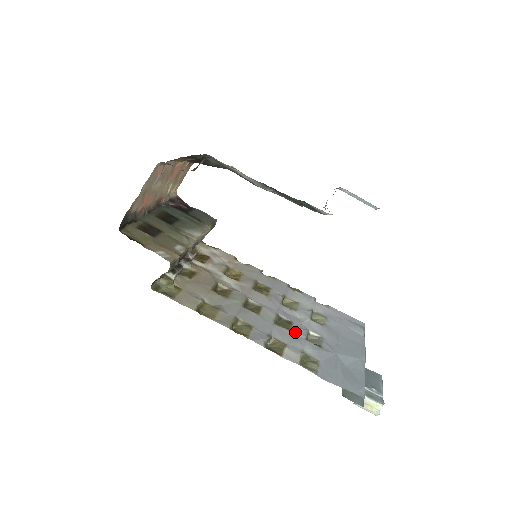
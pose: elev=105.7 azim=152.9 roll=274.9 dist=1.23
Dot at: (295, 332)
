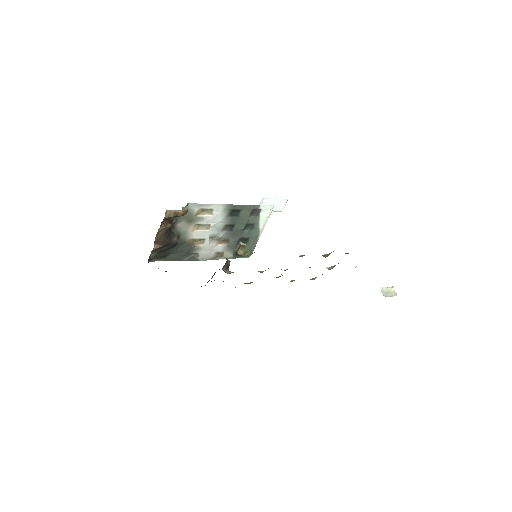
Dot at: occluded
